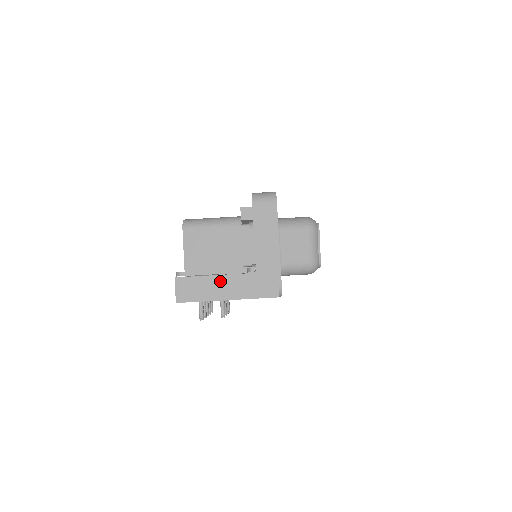
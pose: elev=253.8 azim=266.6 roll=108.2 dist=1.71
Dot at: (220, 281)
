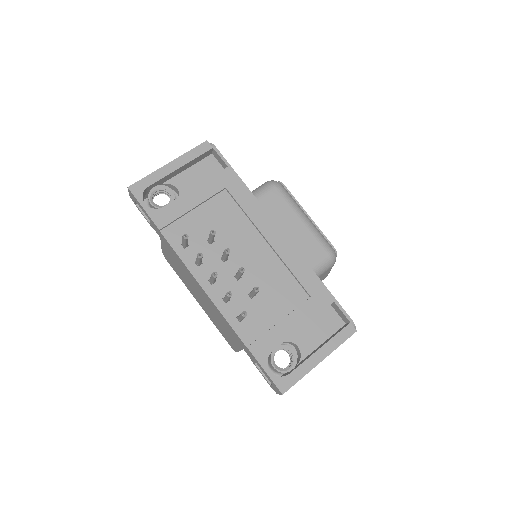
Dot at: occluded
